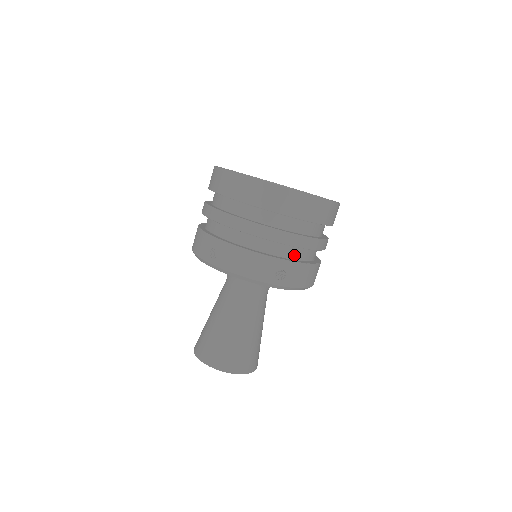
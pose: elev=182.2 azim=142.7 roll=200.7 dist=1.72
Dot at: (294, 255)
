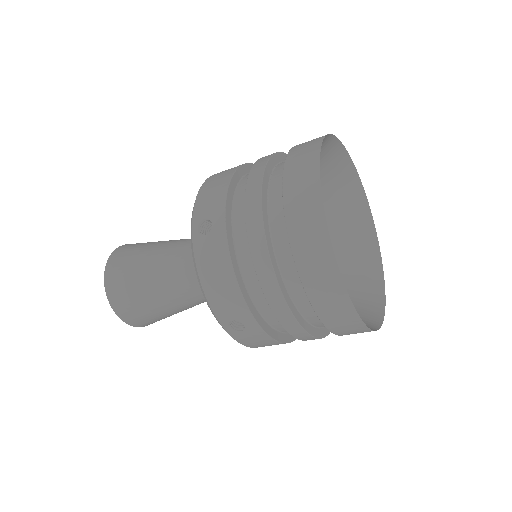
Dot at: occluded
